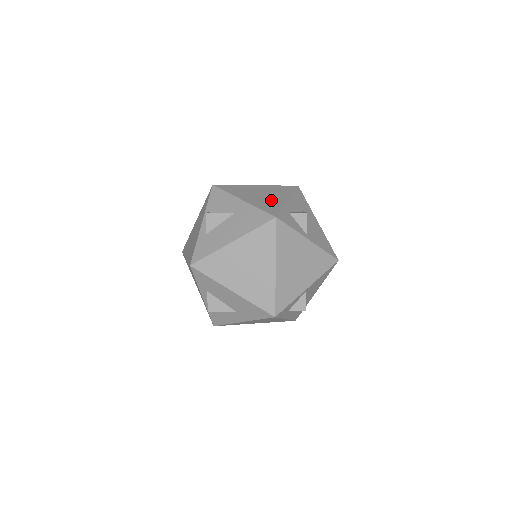
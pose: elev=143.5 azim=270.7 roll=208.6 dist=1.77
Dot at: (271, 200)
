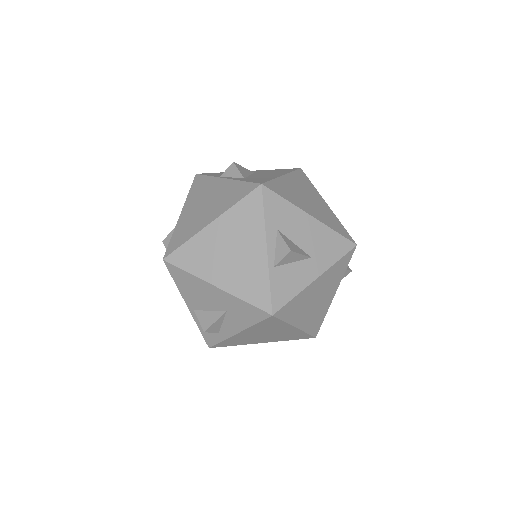
Dot at: occluded
